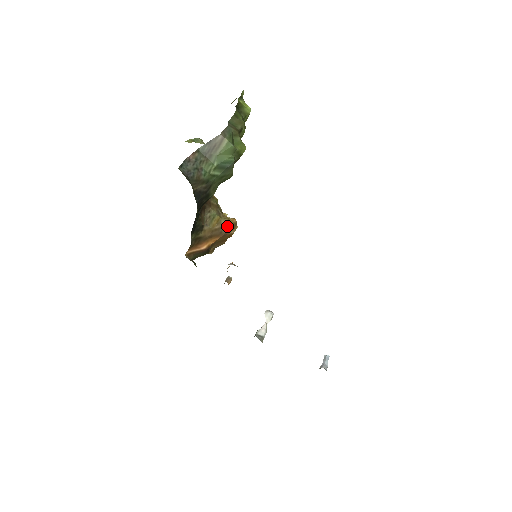
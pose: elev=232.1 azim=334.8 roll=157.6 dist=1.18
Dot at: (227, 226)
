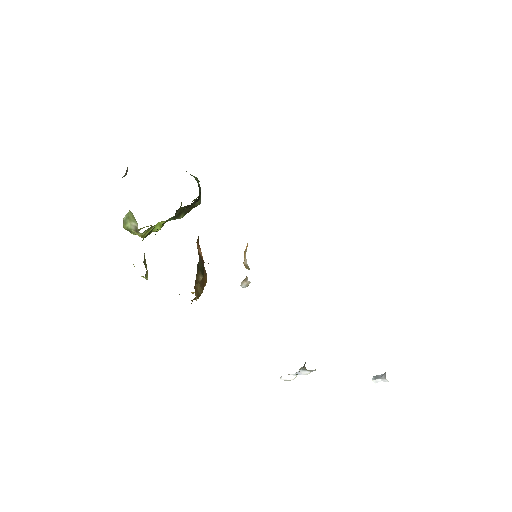
Dot at: occluded
